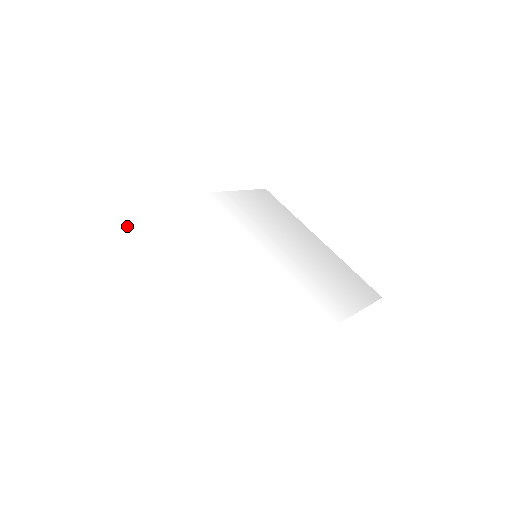
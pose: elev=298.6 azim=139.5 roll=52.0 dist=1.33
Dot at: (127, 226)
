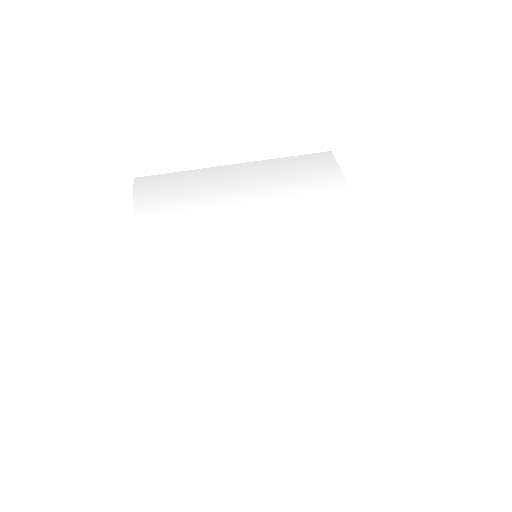
Dot at: (186, 399)
